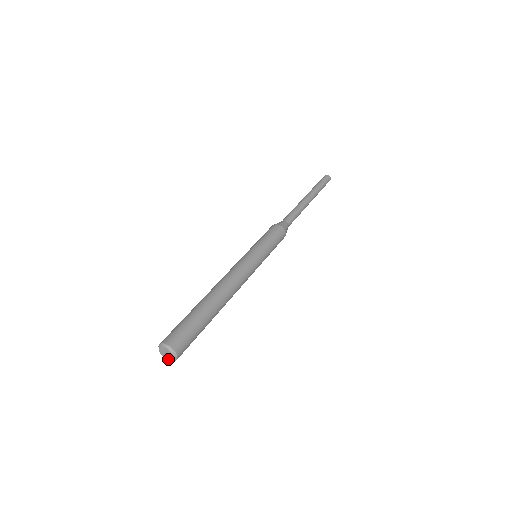
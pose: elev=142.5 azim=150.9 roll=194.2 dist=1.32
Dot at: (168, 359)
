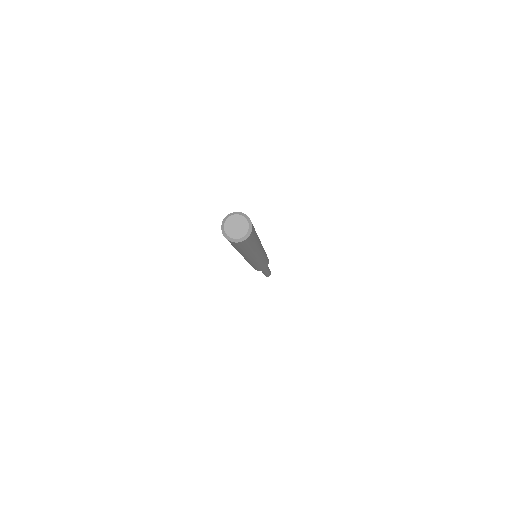
Dot at: (242, 234)
